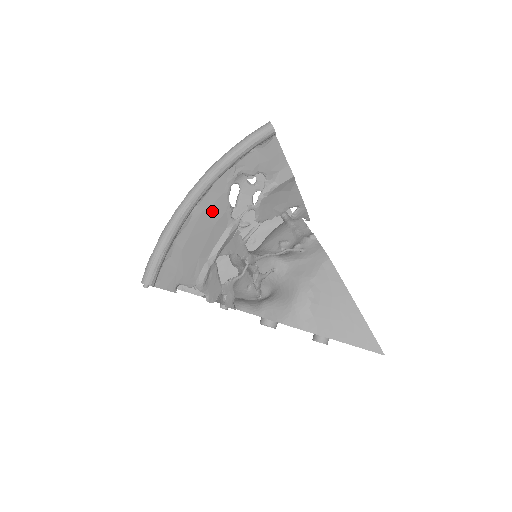
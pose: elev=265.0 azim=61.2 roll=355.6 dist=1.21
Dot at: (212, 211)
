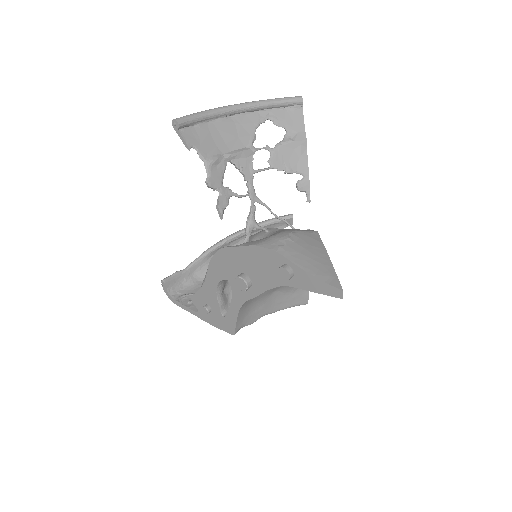
Dot at: (241, 128)
